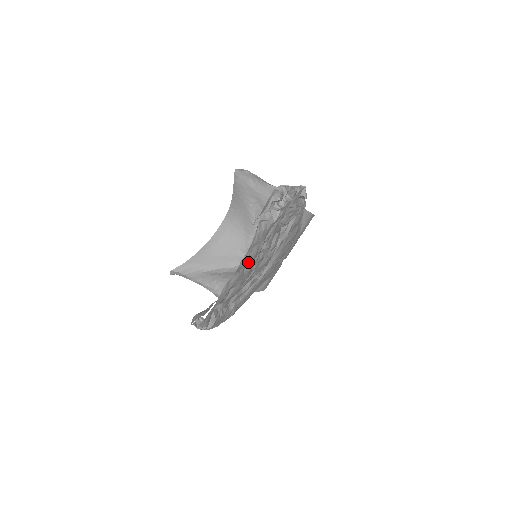
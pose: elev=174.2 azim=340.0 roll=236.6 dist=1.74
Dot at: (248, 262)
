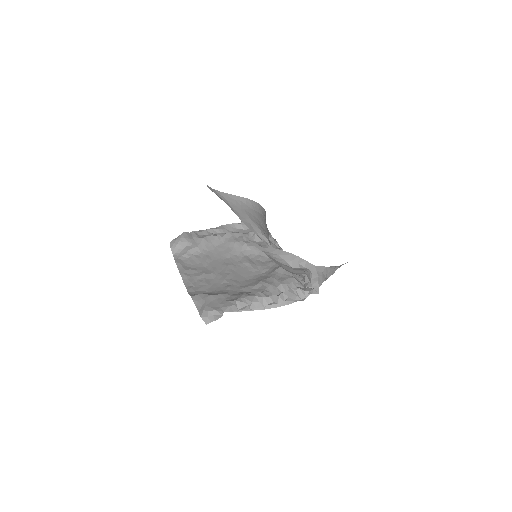
Dot at: occluded
